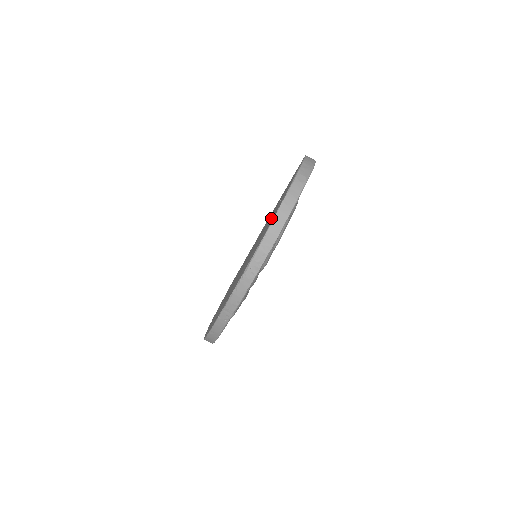
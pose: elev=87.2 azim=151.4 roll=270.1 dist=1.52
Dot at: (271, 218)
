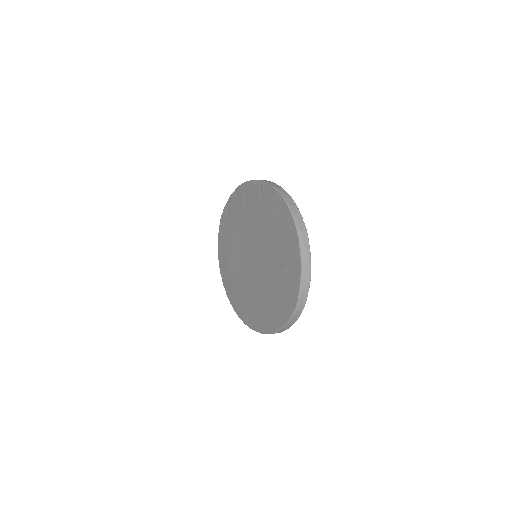
Dot at: (284, 297)
